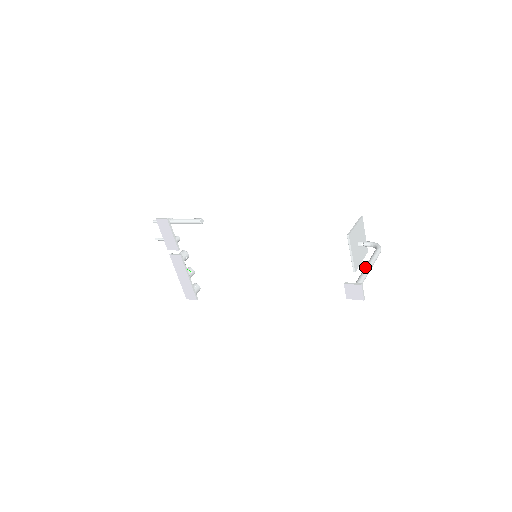
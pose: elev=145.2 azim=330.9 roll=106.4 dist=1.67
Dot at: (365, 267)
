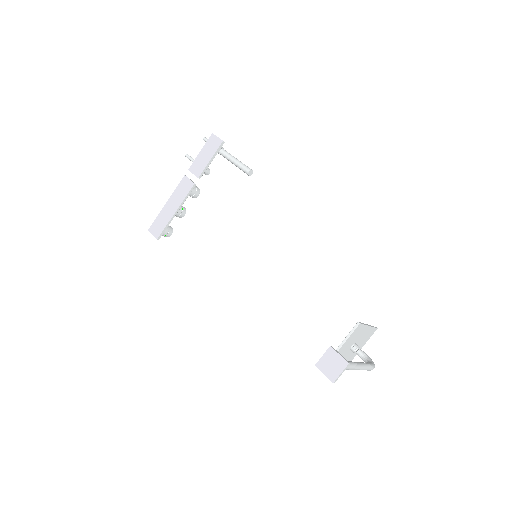
Dot at: occluded
